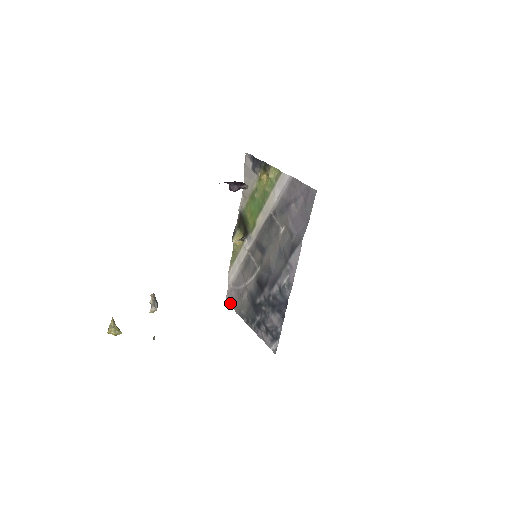
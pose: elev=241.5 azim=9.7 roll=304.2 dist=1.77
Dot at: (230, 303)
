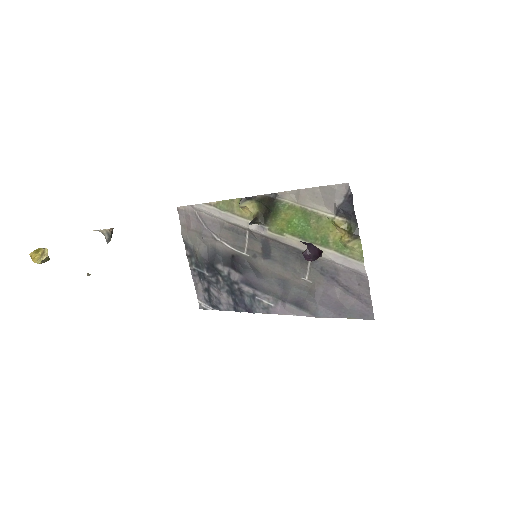
Dot at: (180, 216)
